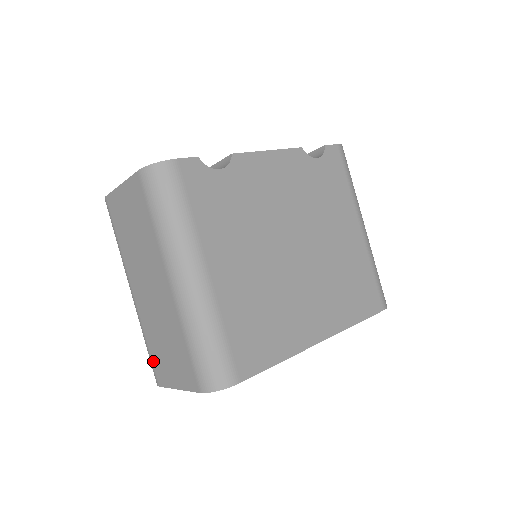
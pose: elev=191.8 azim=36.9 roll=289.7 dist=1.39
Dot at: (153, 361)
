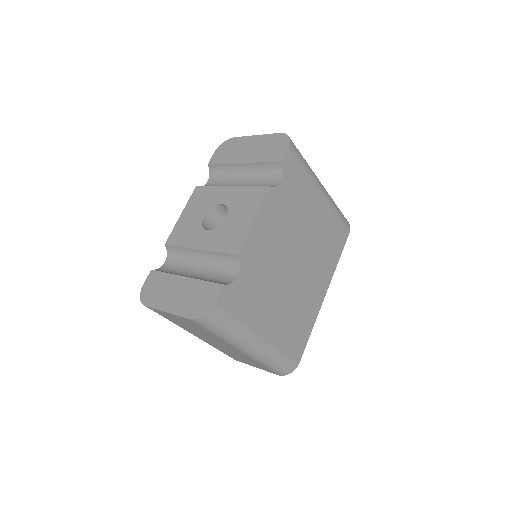
Dot at: occluded
